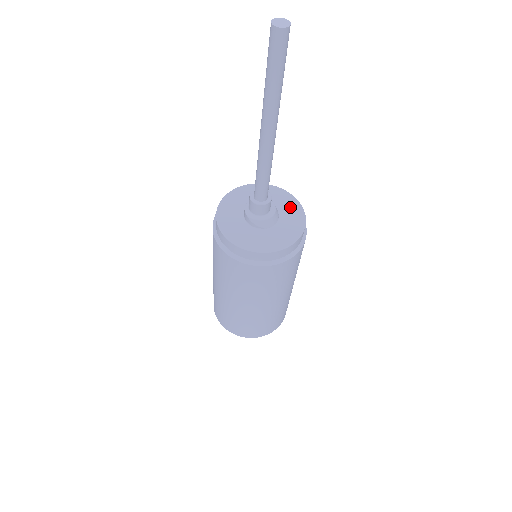
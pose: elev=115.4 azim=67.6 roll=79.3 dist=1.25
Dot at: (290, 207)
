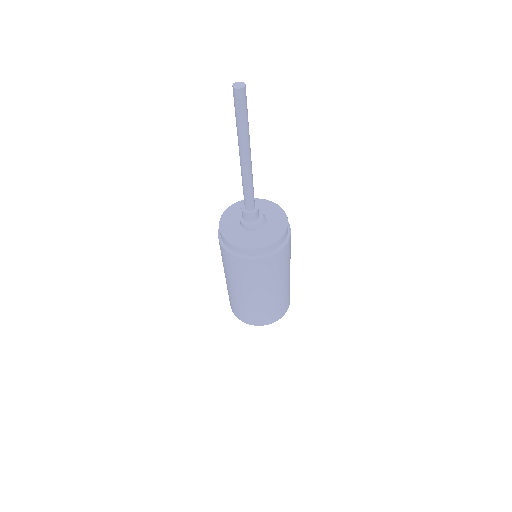
Dot at: (273, 210)
